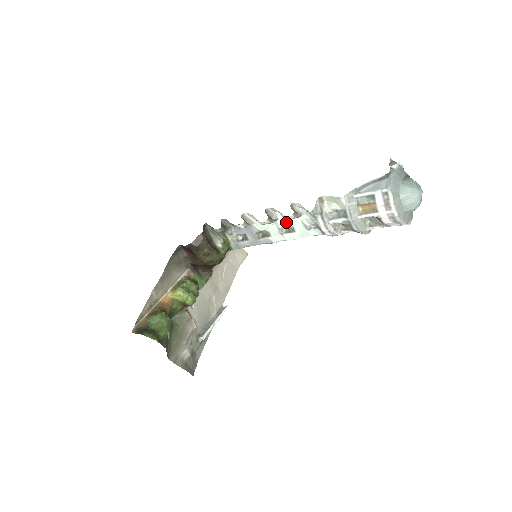
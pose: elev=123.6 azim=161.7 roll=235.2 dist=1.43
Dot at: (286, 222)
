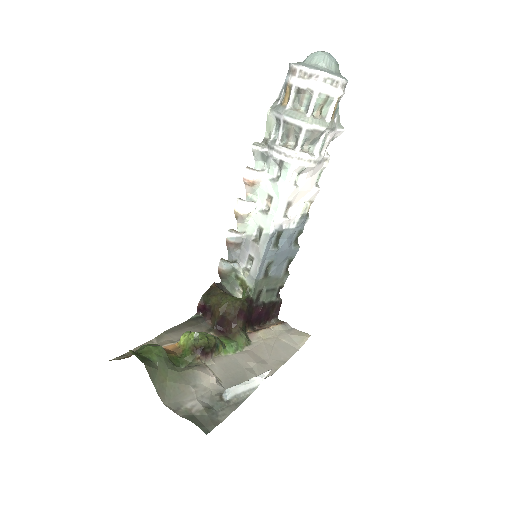
Dot at: (262, 197)
